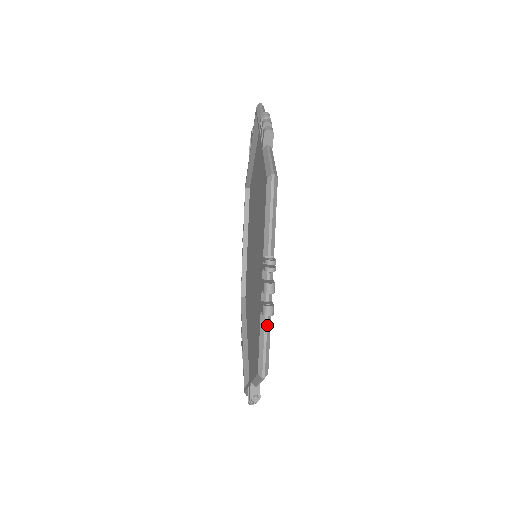
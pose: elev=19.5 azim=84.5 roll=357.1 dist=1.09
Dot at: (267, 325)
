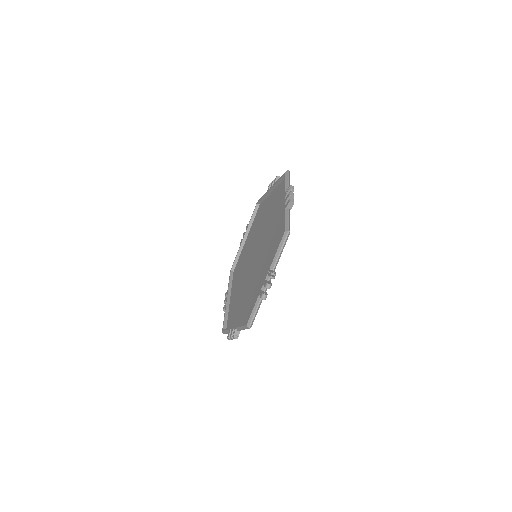
Dot at: (289, 213)
